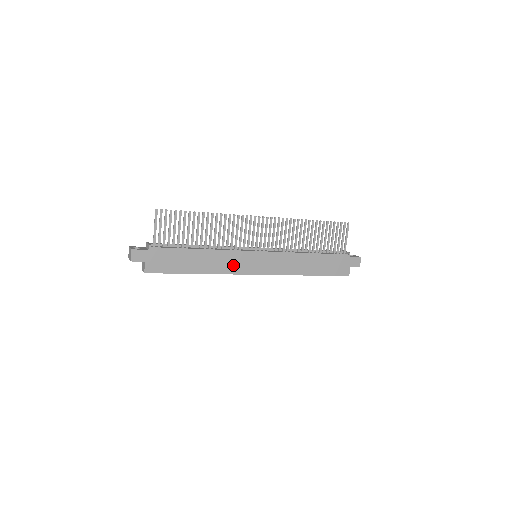
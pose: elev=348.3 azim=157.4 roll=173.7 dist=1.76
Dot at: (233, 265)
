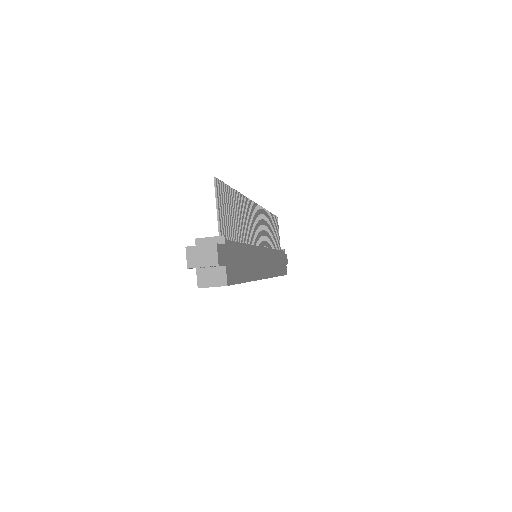
Dot at: (259, 267)
